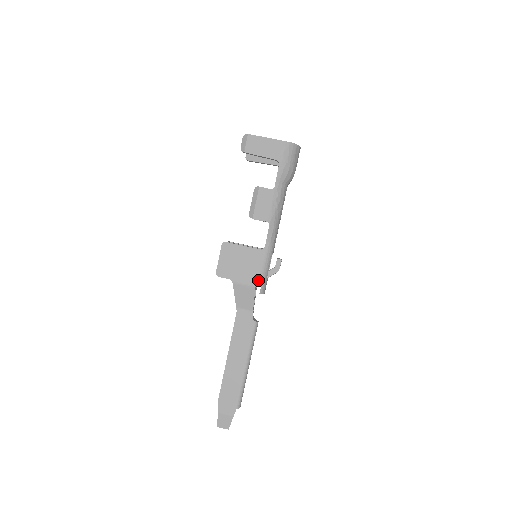
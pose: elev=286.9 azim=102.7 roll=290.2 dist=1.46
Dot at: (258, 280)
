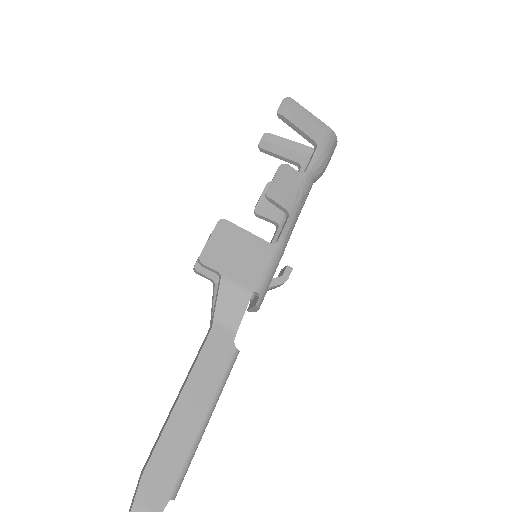
Dot at: (259, 284)
